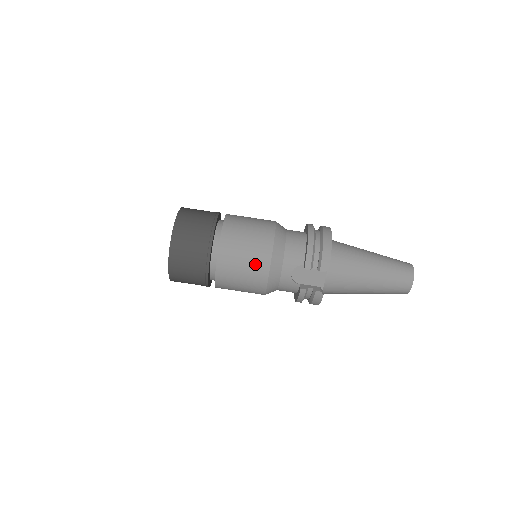
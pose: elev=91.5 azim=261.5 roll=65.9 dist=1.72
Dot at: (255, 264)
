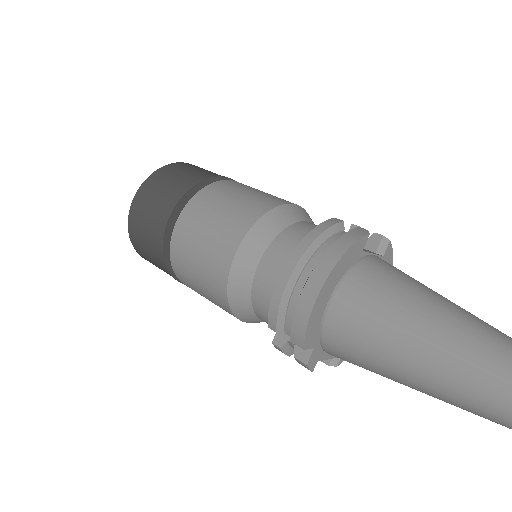
Dot at: occluded
